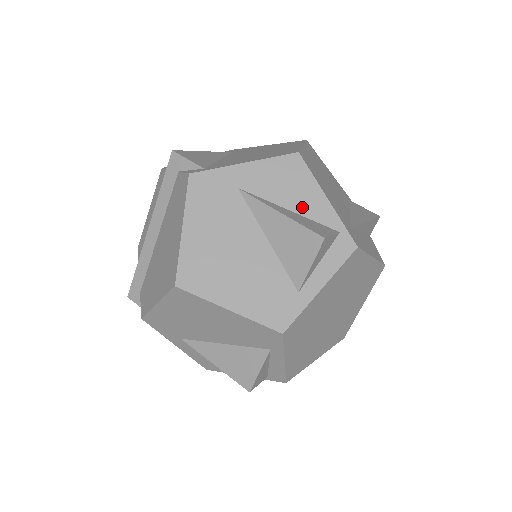
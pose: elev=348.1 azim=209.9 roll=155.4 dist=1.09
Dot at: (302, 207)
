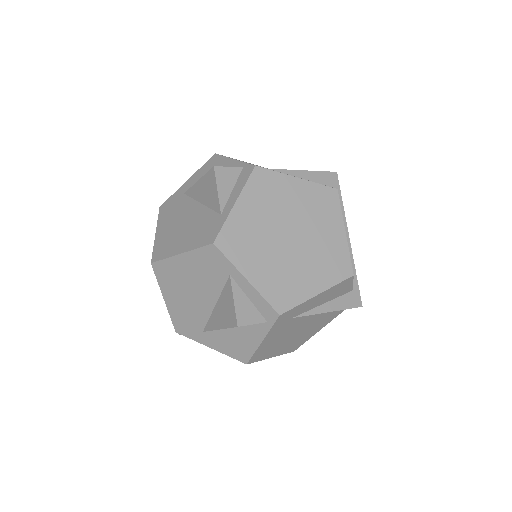
Dot at: occluded
